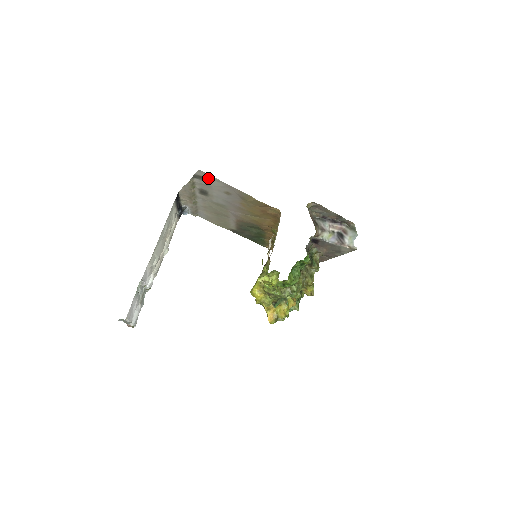
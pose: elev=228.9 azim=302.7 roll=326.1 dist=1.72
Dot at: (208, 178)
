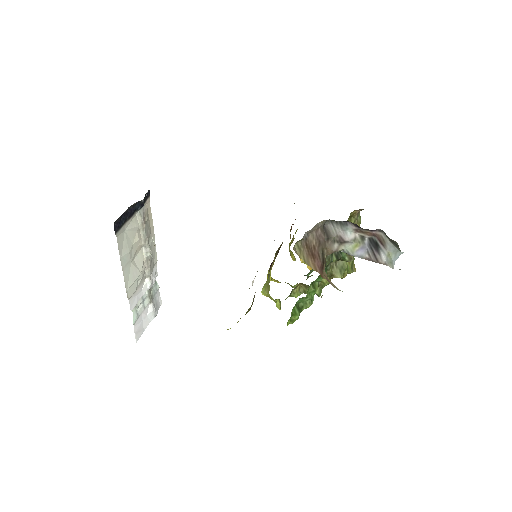
Dot at: occluded
